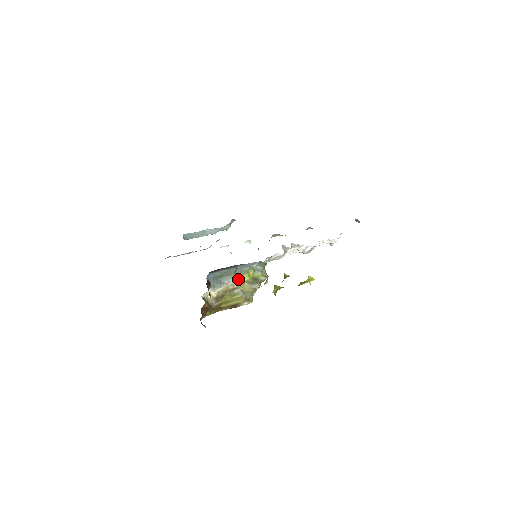
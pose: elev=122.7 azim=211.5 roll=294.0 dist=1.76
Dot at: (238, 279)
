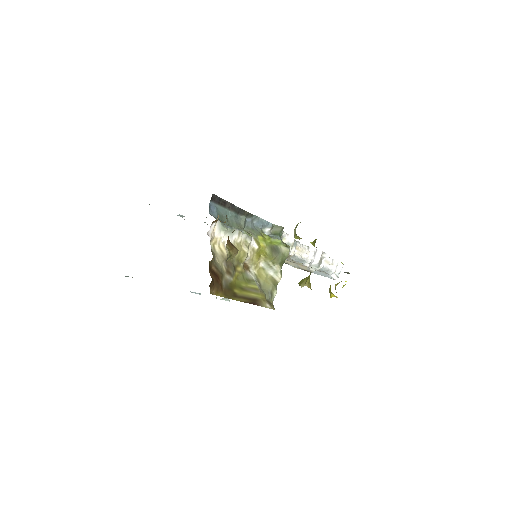
Dot at: (252, 237)
